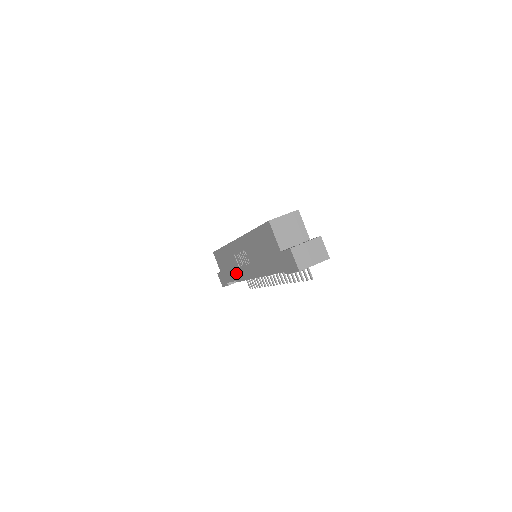
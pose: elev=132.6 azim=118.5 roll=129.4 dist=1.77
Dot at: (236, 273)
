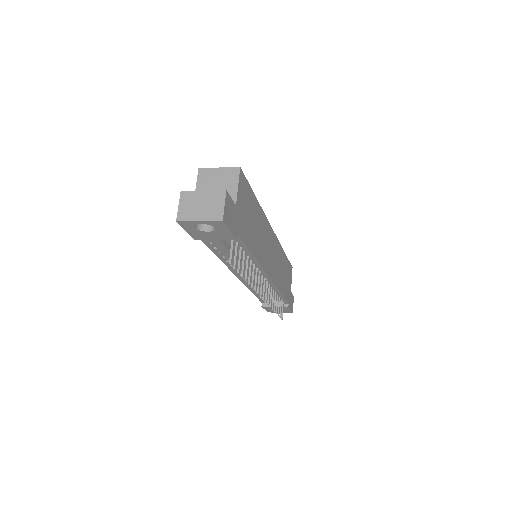
Dot at: occluded
